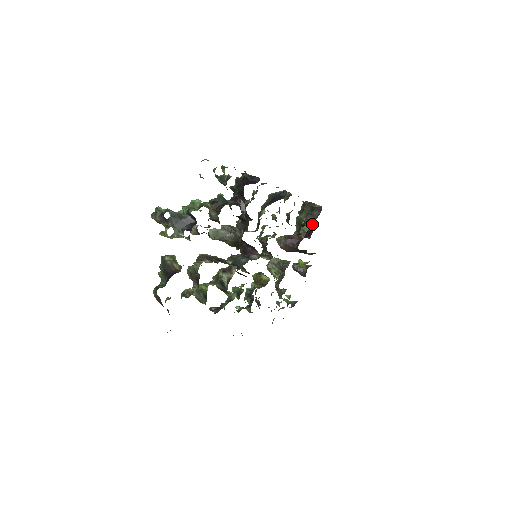
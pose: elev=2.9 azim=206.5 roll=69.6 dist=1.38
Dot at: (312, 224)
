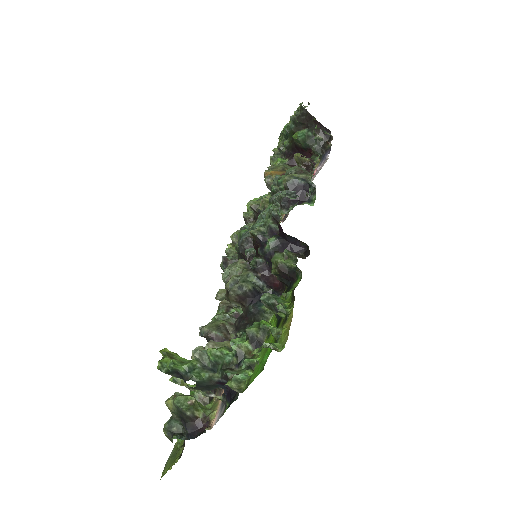
Dot at: (313, 156)
